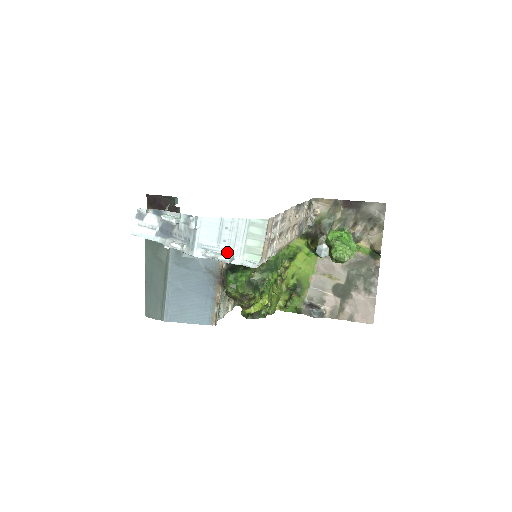
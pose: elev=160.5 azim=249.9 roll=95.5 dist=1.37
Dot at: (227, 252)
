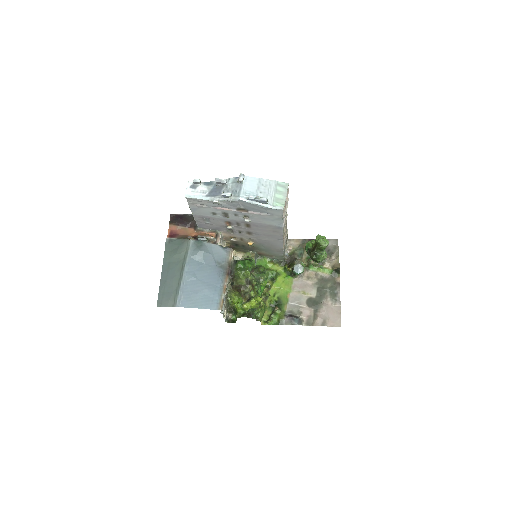
Dot at: occluded
